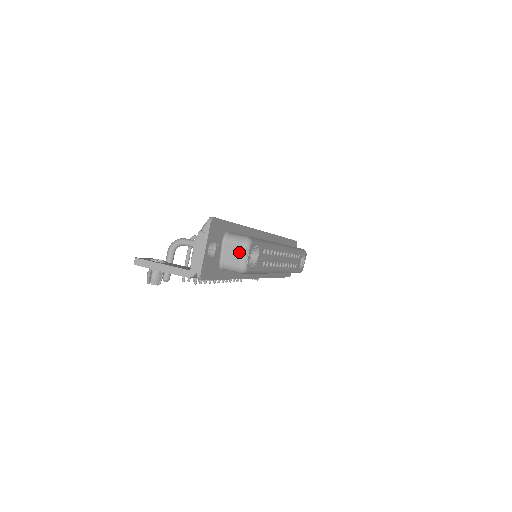
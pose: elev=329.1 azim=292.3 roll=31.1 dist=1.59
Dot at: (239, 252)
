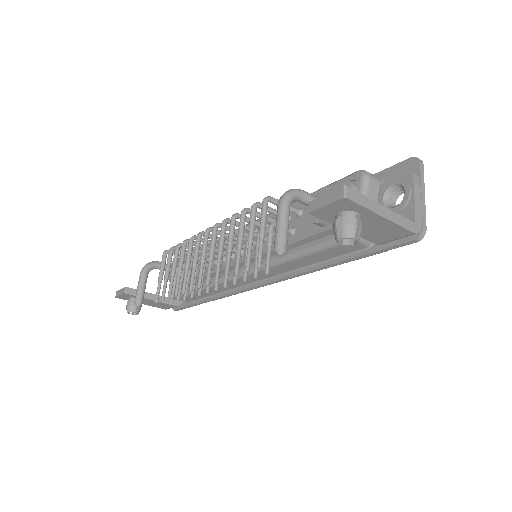
Dot at: occluded
